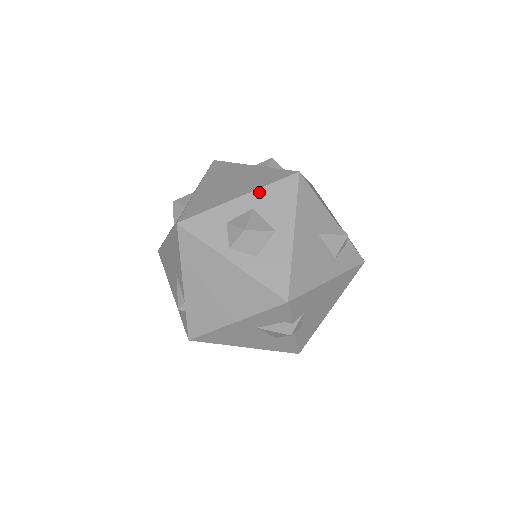
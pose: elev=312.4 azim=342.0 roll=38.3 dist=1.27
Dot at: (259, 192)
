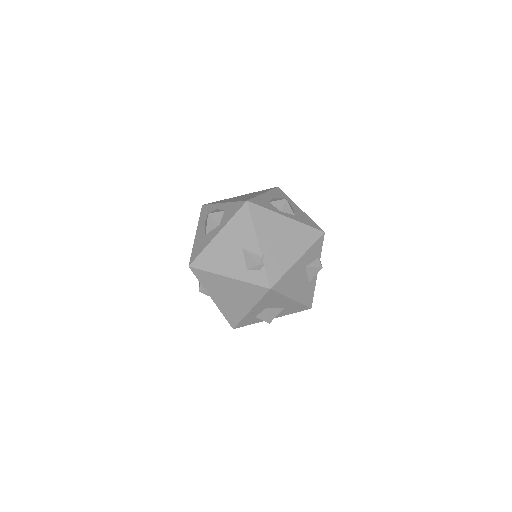
Dot at: (270, 192)
